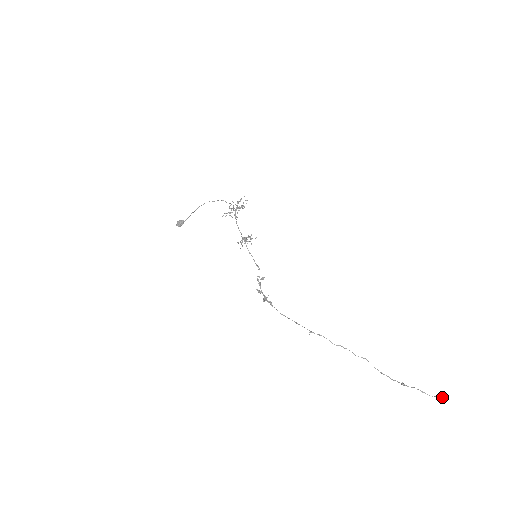
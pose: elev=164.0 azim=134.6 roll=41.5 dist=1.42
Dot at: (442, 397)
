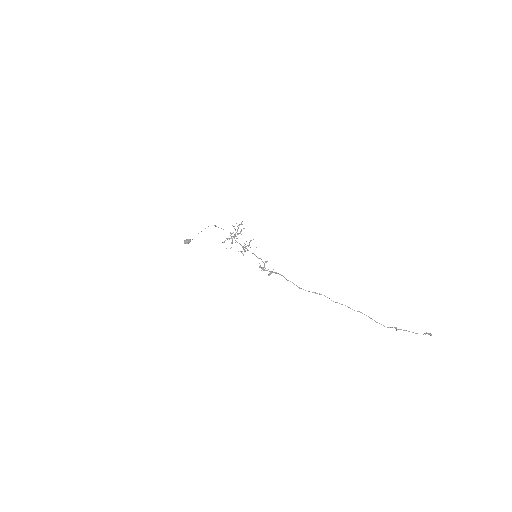
Dot at: (429, 333)
